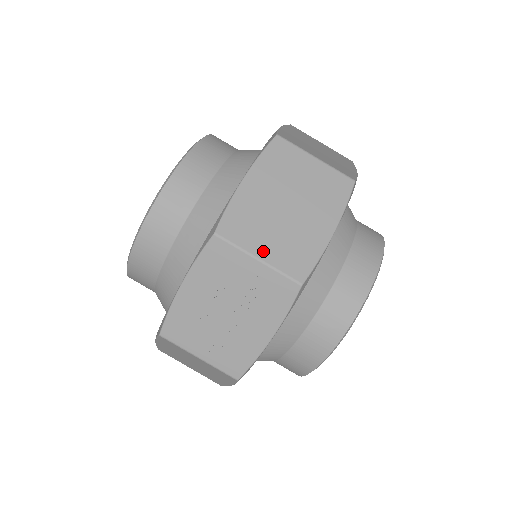
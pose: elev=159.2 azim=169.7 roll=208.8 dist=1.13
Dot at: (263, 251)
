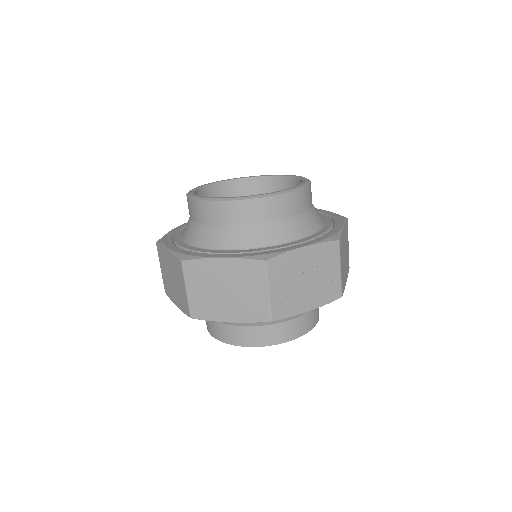
Dot at: occluded
